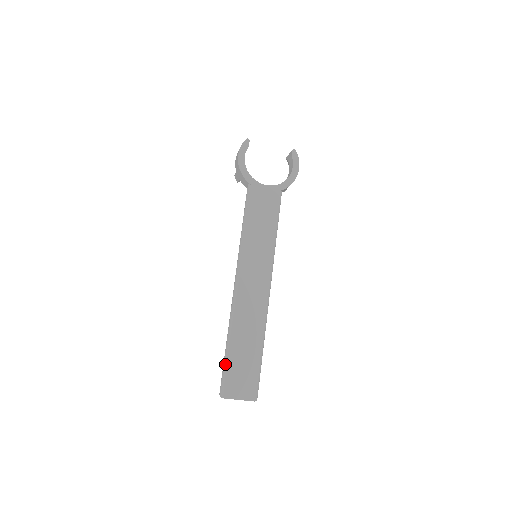
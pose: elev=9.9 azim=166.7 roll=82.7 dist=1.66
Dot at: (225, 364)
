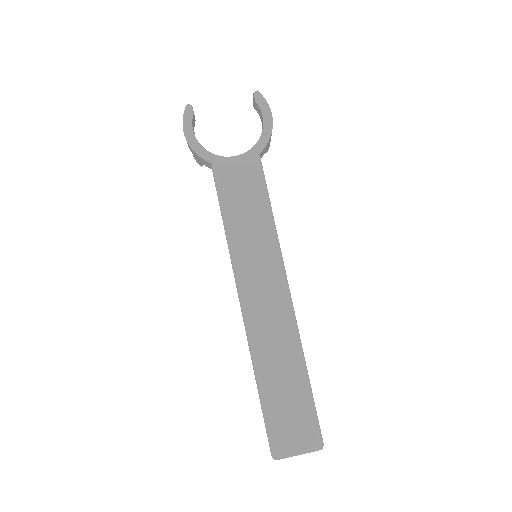
Dot at: (264, 414)
